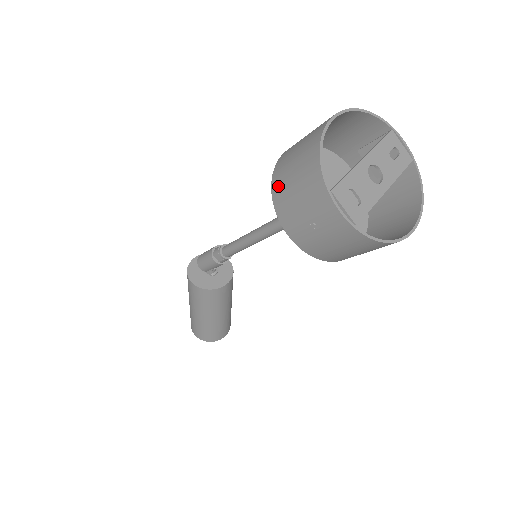
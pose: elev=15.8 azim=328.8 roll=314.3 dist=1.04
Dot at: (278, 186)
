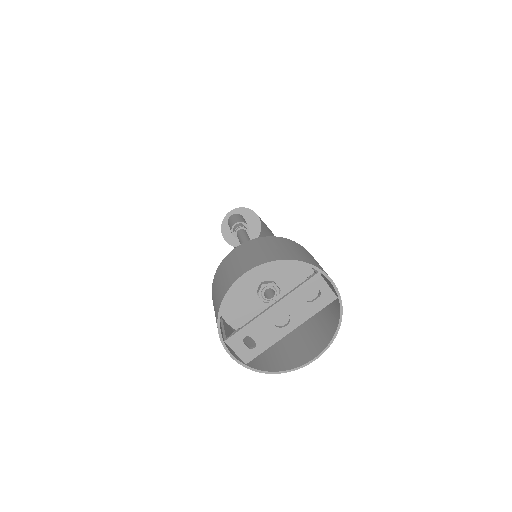
Dot at: (212, 291)
